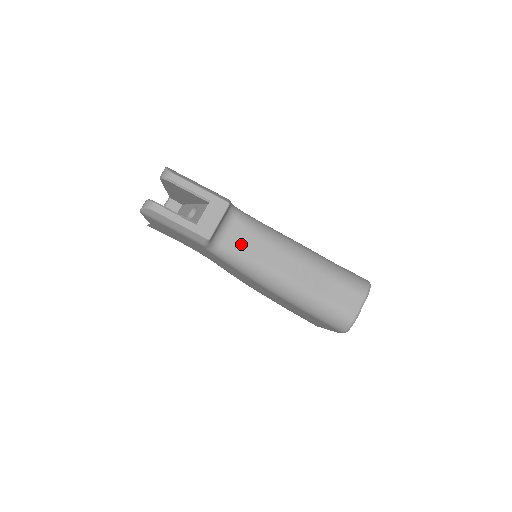
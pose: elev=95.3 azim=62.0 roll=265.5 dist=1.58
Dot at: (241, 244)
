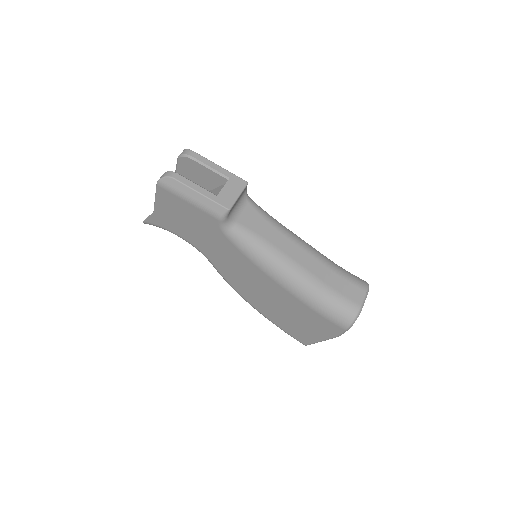
Dot at: (254, 226)
